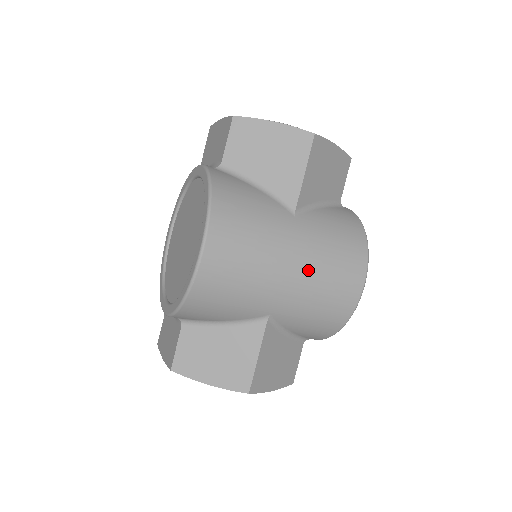
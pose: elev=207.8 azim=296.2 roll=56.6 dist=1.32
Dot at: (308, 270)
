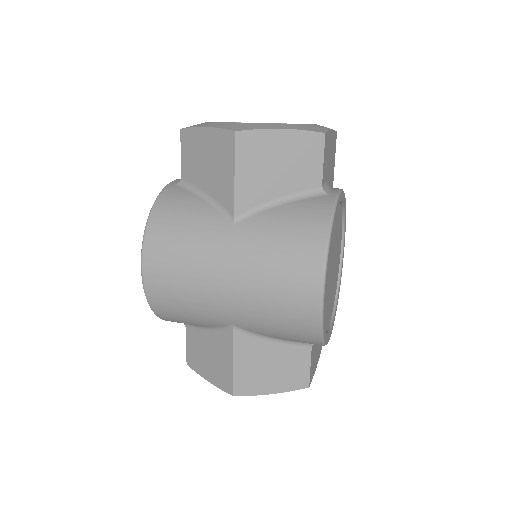
Dot at: (246, 282)
